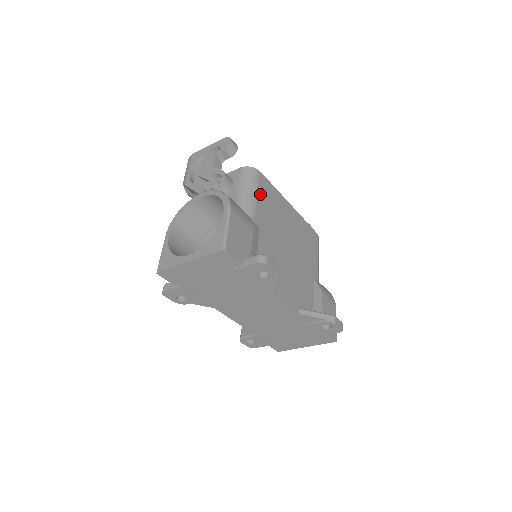
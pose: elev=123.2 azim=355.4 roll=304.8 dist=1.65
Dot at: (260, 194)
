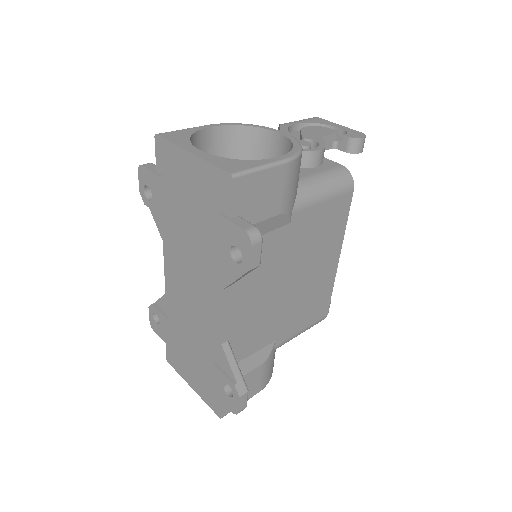
Dot at: (329, 203)
